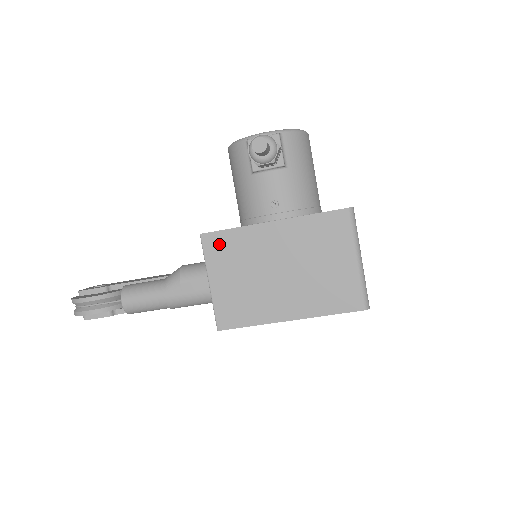
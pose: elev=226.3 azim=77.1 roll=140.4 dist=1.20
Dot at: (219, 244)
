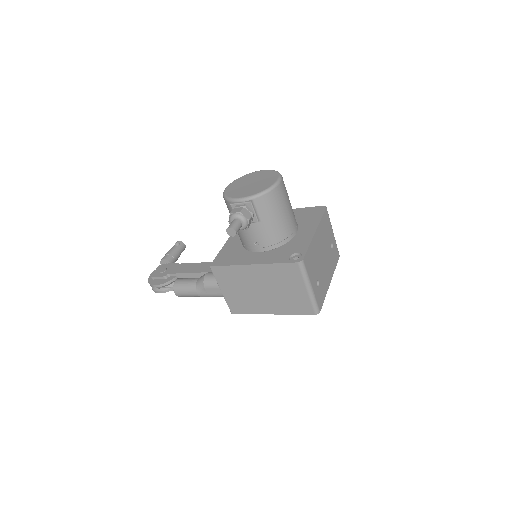
Dot at: (222, 273)
